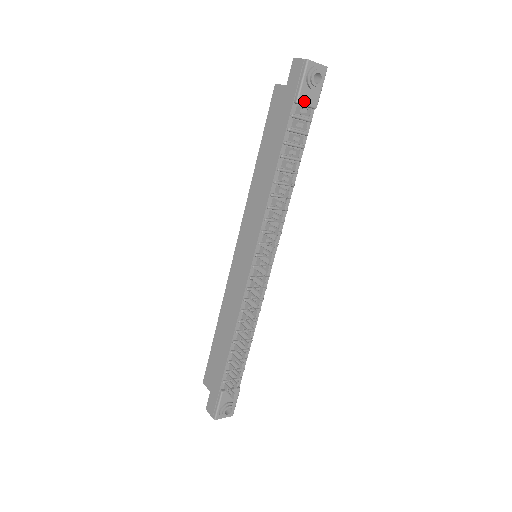
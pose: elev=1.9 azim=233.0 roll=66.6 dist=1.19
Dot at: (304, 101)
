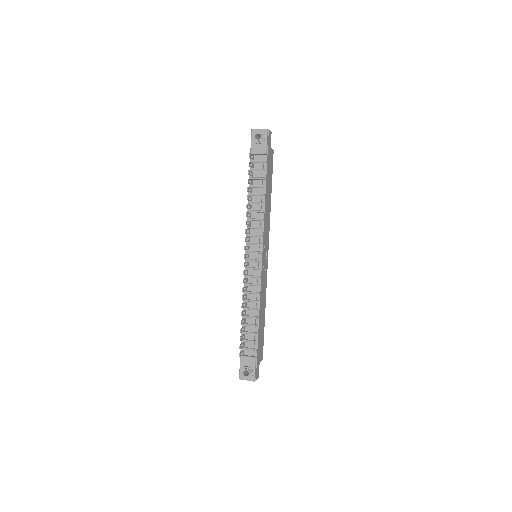
Dot at: (255, 152)
